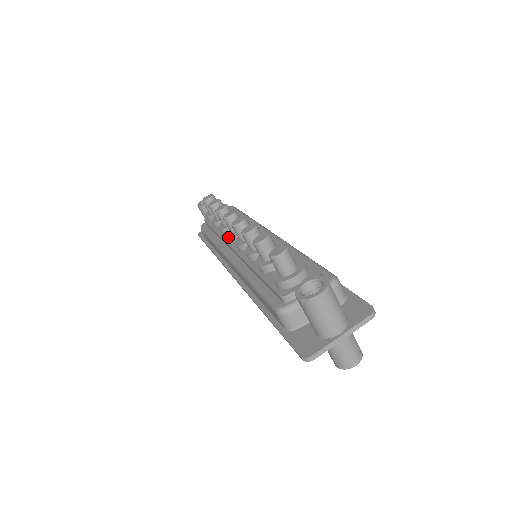
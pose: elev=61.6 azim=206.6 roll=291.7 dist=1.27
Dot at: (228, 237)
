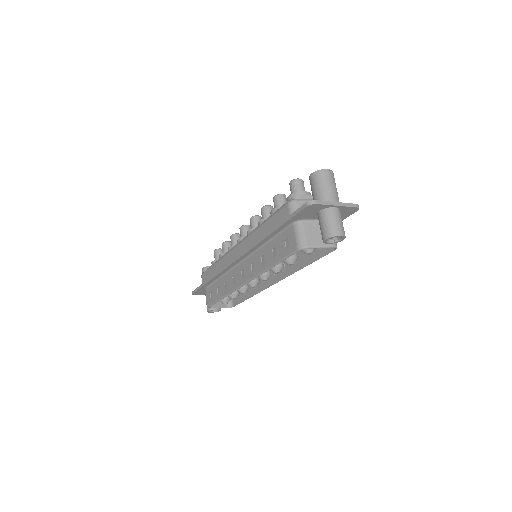
Dot at: (239, 239)
